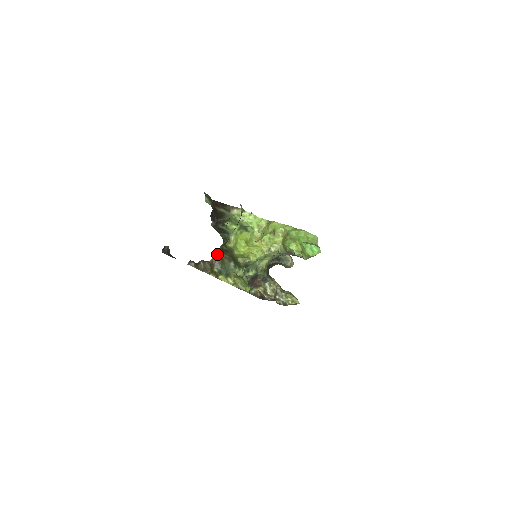
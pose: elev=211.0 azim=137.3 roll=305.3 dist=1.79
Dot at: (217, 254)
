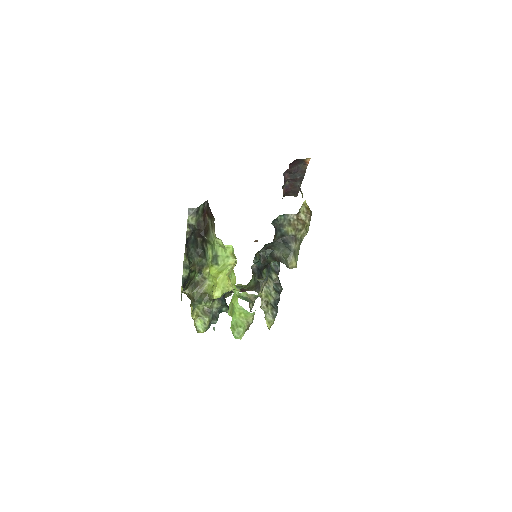
Dot at: (184, 293)
